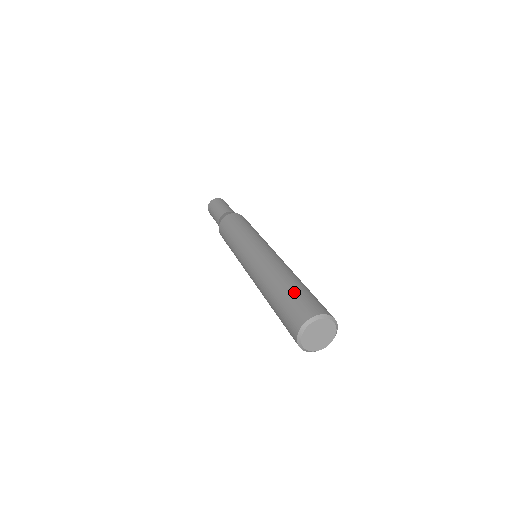
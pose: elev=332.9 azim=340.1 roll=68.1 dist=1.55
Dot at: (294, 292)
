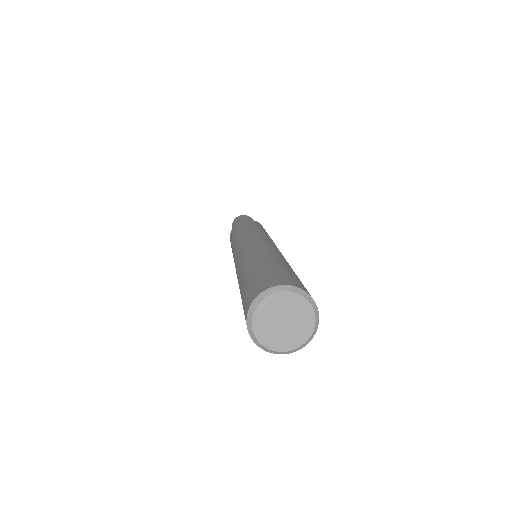
Dot at: (265, 267)
